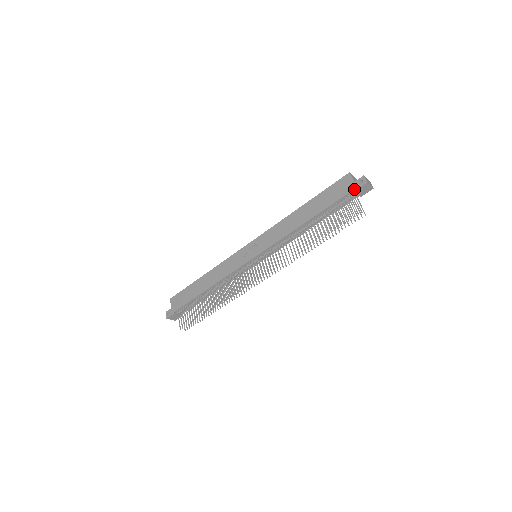
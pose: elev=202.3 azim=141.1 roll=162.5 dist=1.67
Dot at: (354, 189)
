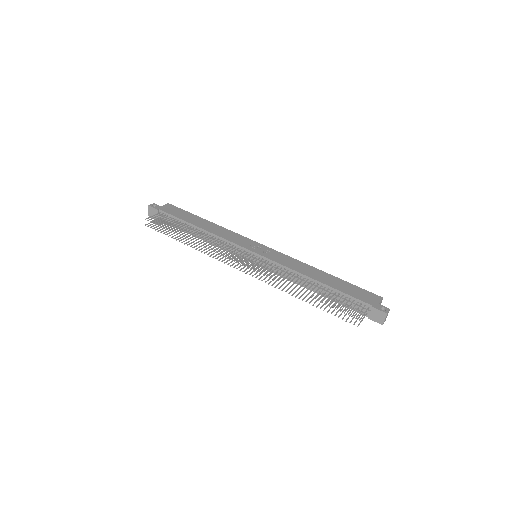
Dot at: (374, 306)
